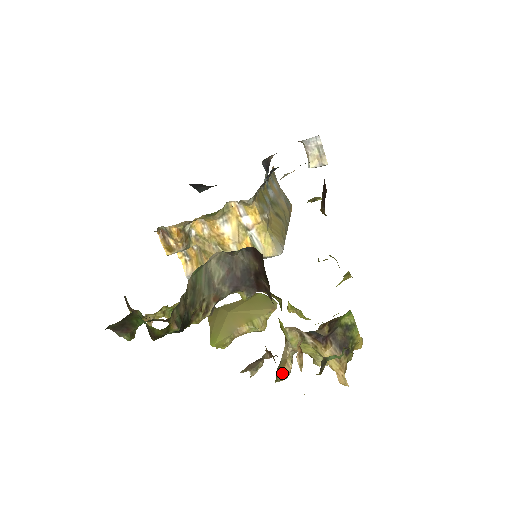
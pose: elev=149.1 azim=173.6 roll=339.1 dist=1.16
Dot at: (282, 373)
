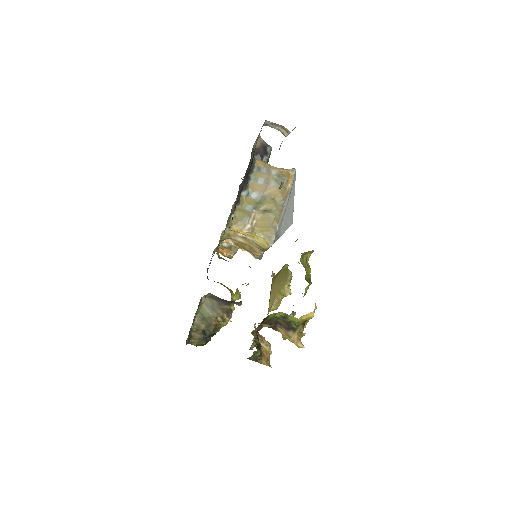
Dot at: (282, 337)
